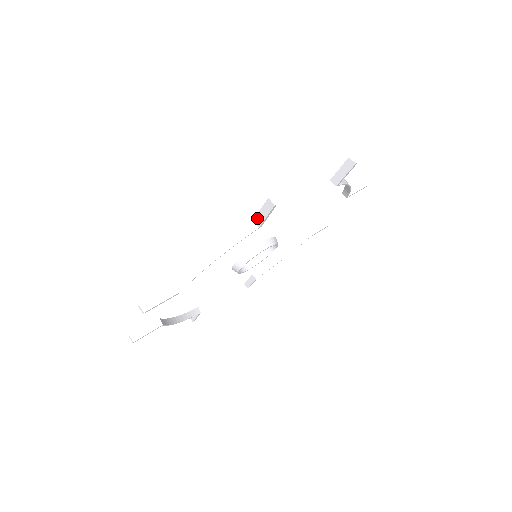
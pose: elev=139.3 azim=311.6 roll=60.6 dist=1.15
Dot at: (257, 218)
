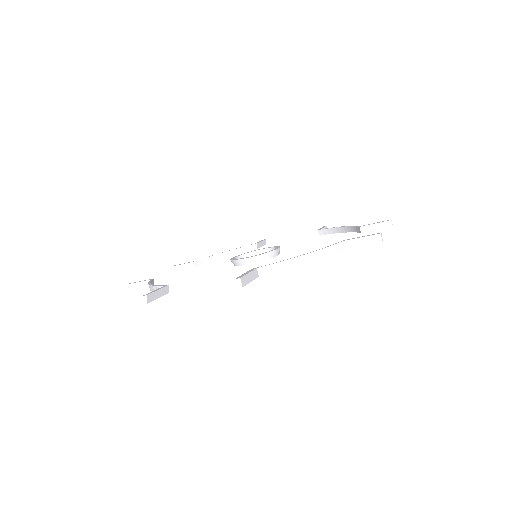
Dot at: (350, 241)
